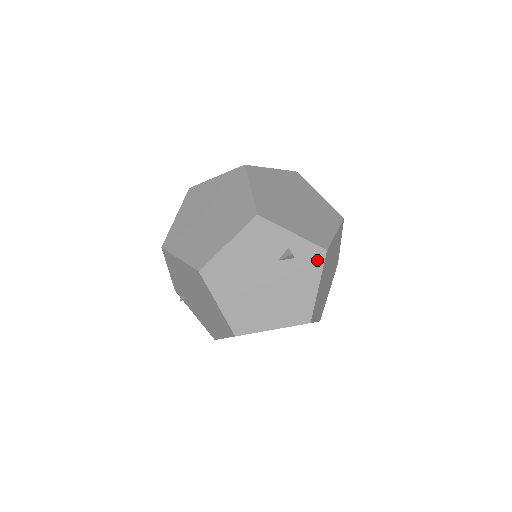
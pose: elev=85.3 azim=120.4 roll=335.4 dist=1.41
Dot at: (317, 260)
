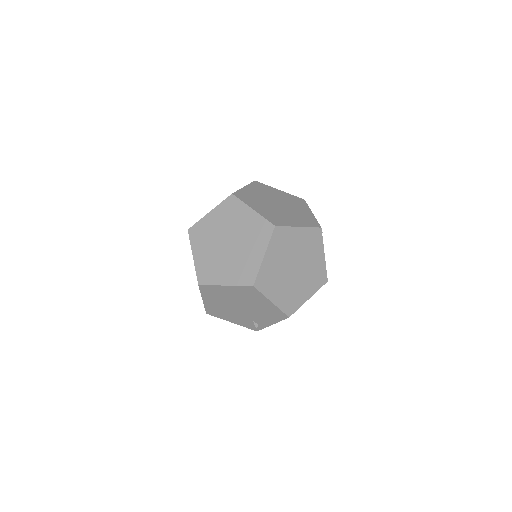
Dot at: (234, 203)
